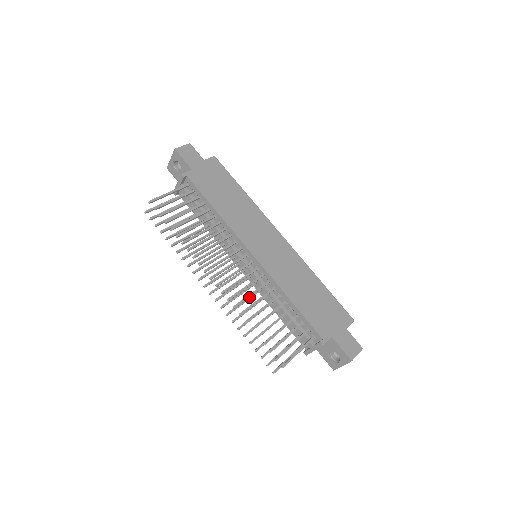
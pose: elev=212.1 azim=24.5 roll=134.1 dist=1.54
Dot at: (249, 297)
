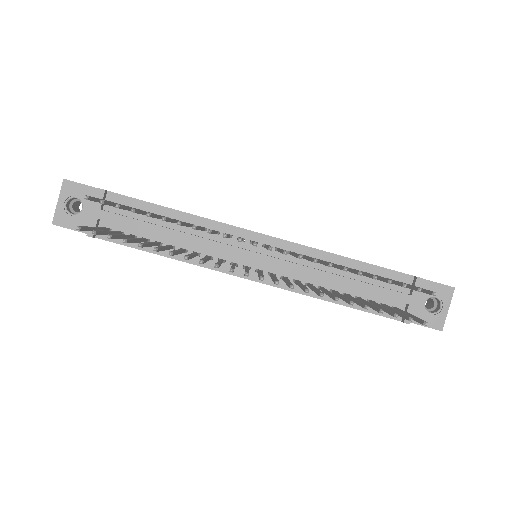
Dot at: (299, 283)
